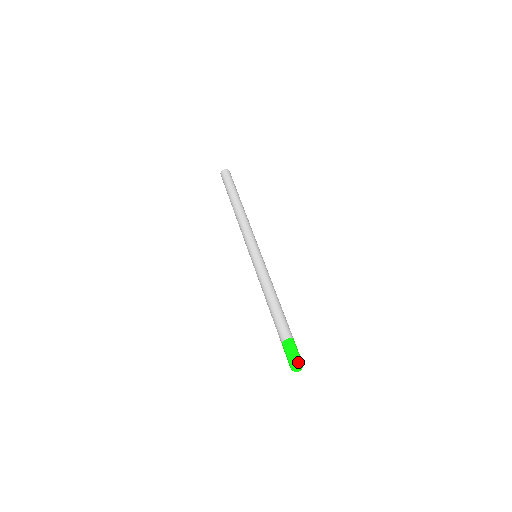
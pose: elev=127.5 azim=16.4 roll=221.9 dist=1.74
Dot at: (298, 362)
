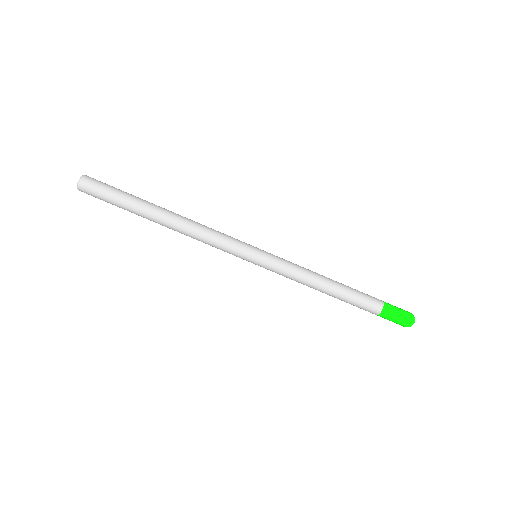
Dot at: (412, 316)
